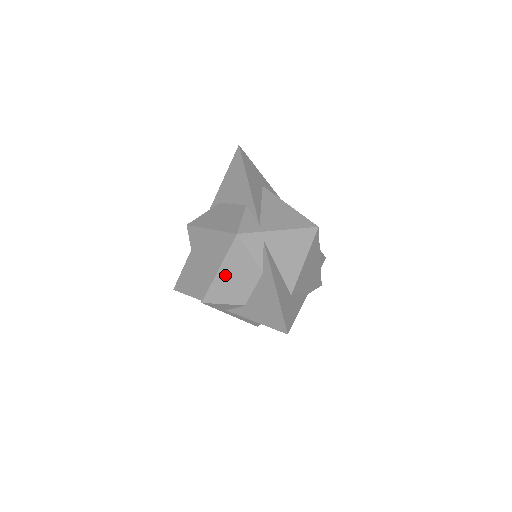
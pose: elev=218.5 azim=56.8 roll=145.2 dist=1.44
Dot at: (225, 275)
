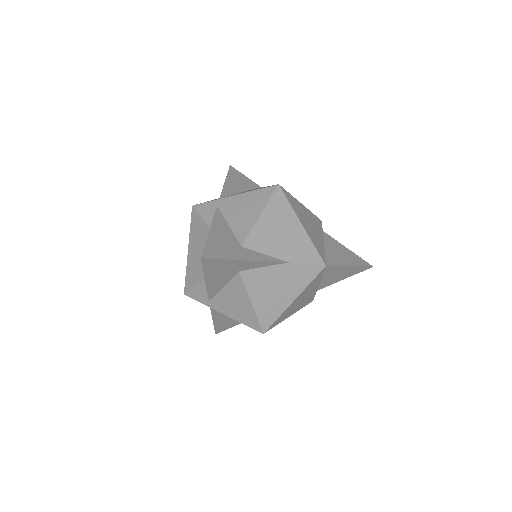
Dot at: (192, 253)
